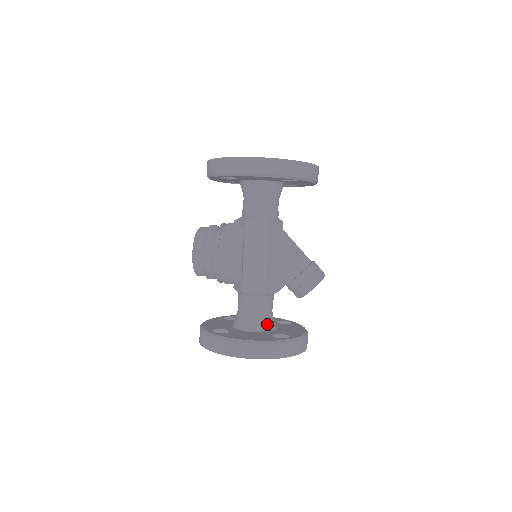
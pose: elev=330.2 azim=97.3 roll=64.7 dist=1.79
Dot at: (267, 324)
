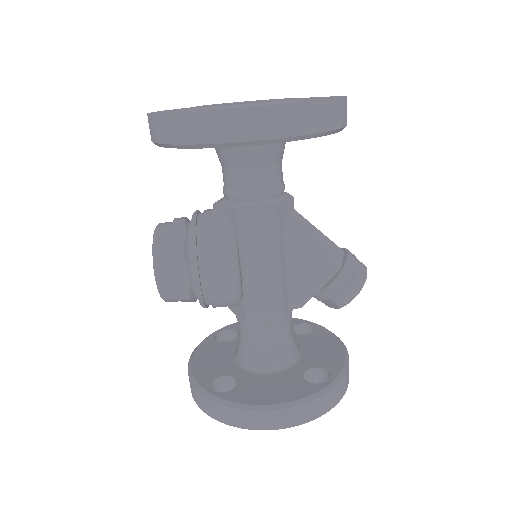
Dot at: (289, 355)
